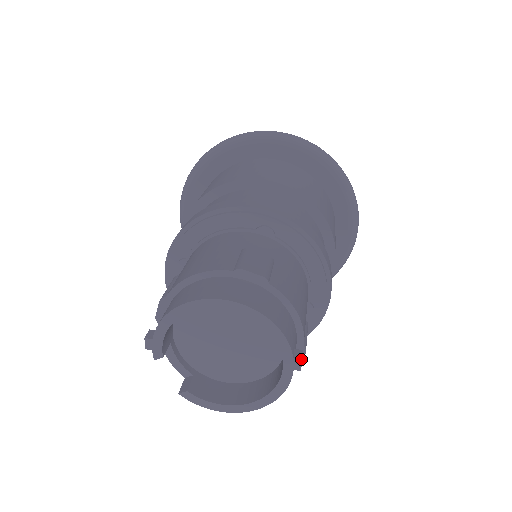
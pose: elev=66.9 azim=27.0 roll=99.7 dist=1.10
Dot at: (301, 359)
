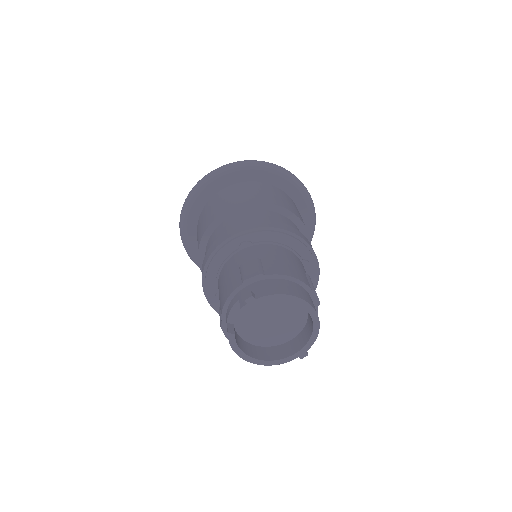
Dot at: occluded
